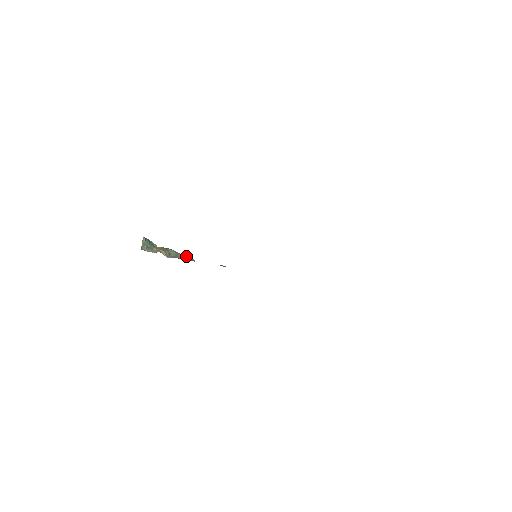
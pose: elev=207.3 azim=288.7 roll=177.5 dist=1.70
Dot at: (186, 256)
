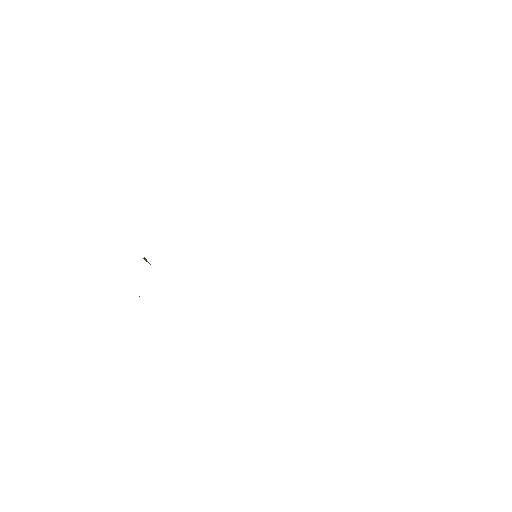
Dot at: occluded
